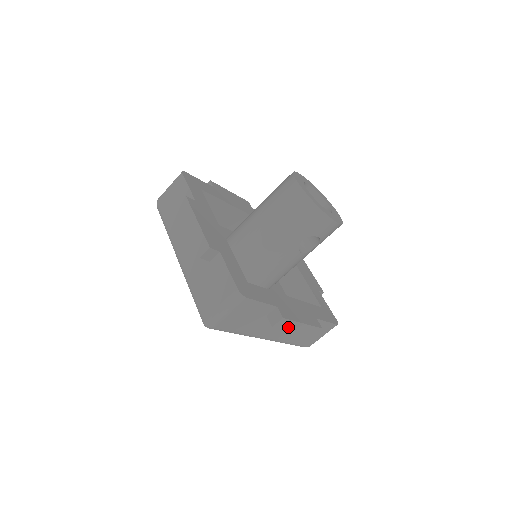
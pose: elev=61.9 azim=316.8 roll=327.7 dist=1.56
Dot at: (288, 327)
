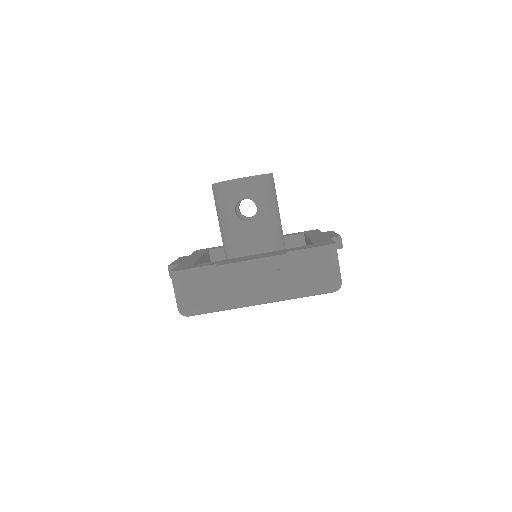
Dot at: (239, 272)
